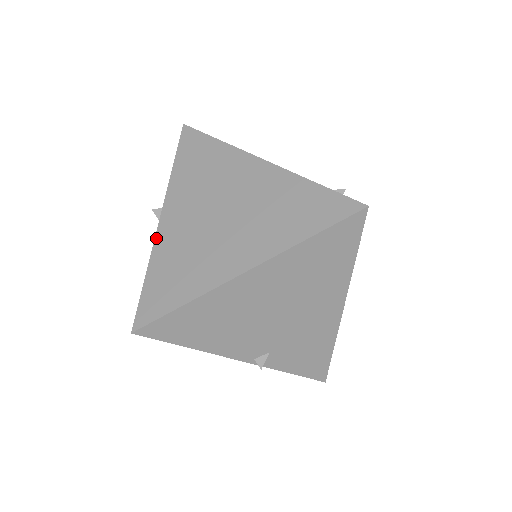
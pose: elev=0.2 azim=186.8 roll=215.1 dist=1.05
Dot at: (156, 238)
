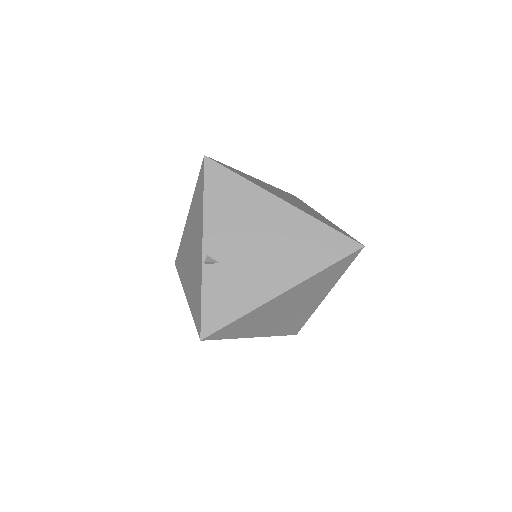
Dot at: (248, 175)
